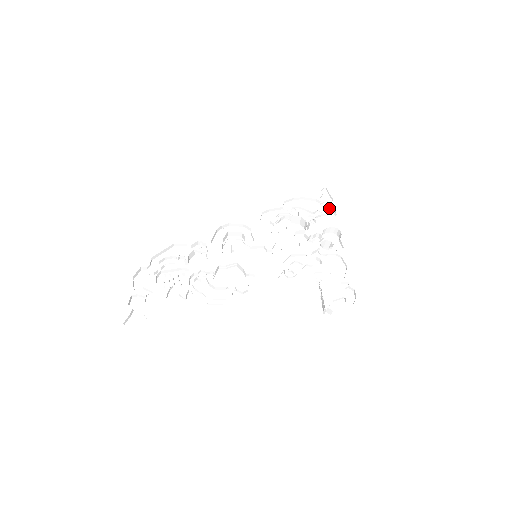
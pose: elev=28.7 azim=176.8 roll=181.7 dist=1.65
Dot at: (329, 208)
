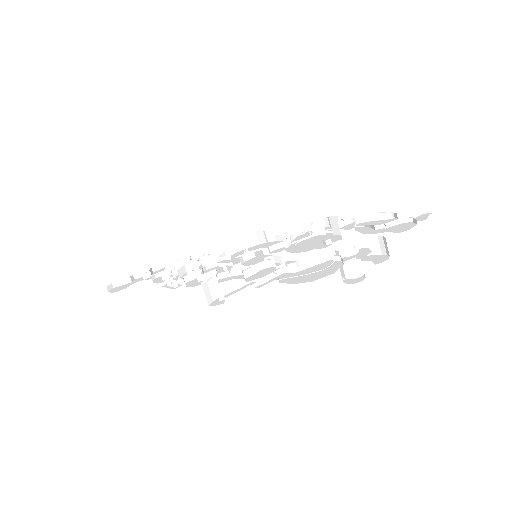
Dot at: (408, 225)
